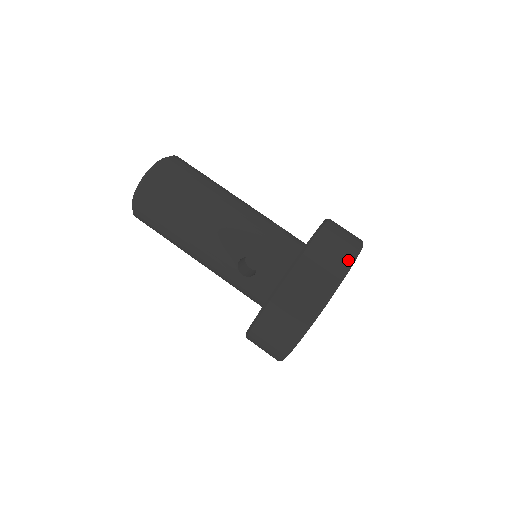
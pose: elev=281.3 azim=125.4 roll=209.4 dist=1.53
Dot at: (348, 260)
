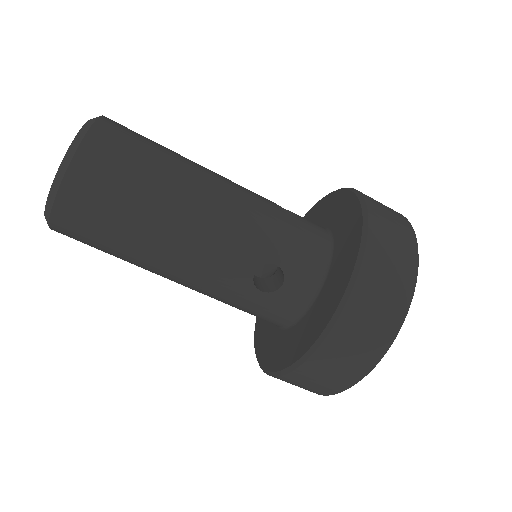
Dot at: (341, 389)
